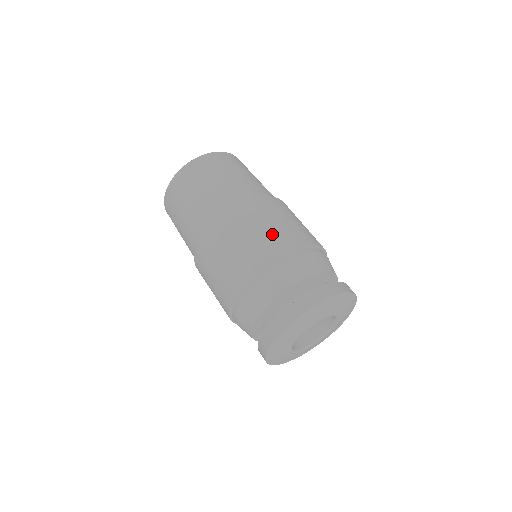
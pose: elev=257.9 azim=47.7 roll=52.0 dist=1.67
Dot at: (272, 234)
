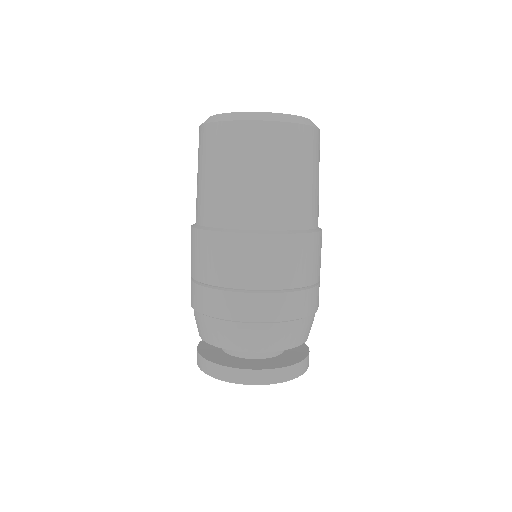
Dot at: (296, 292)
